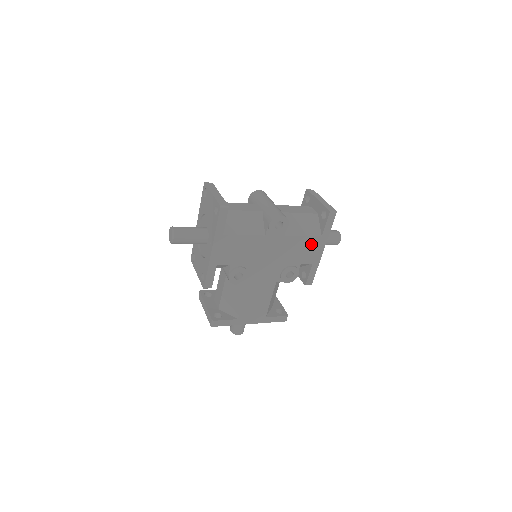
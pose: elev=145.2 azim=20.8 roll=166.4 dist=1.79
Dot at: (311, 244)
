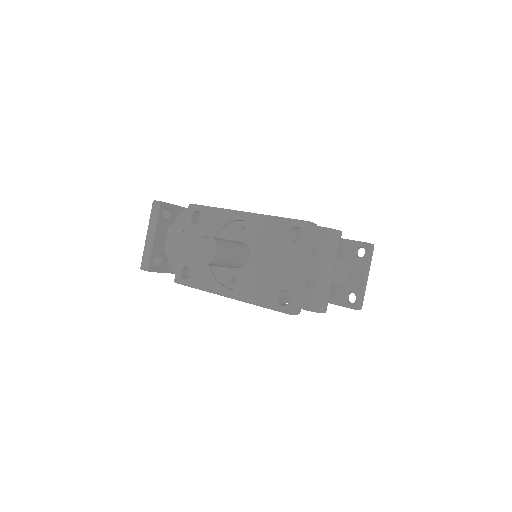
Dot at: occluded
